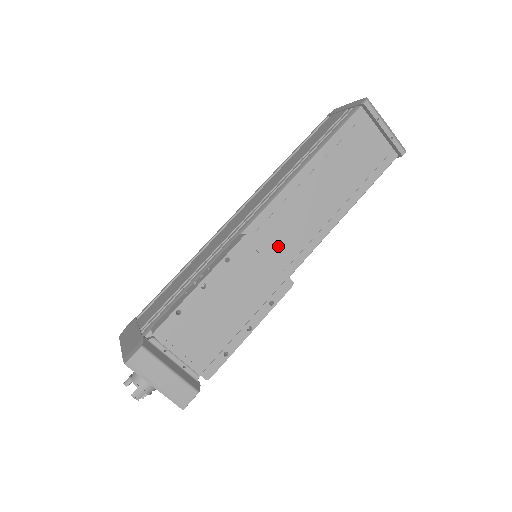
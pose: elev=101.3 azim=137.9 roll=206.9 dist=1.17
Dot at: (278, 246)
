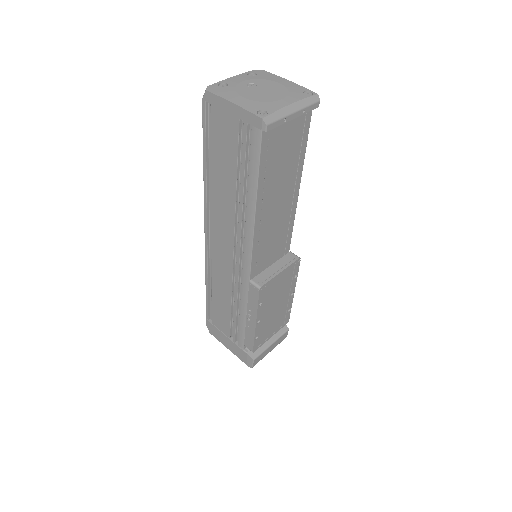
Dot at: (273, 253)
